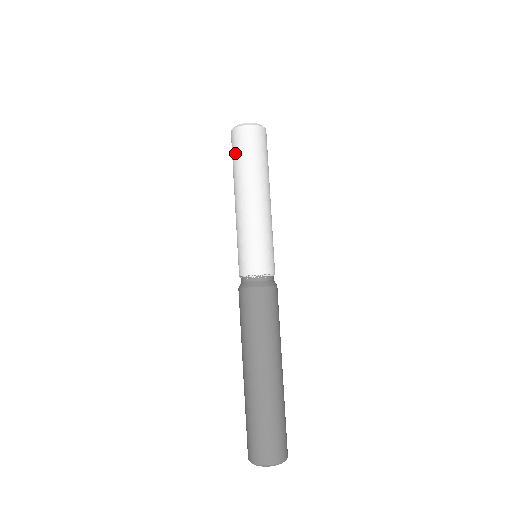
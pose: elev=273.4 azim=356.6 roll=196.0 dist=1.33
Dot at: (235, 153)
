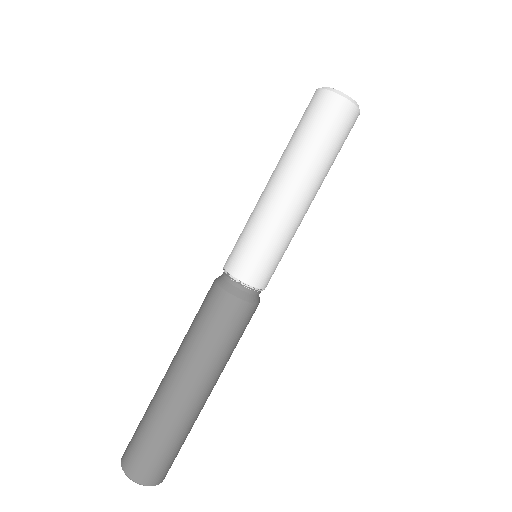
Dot at: occluded
